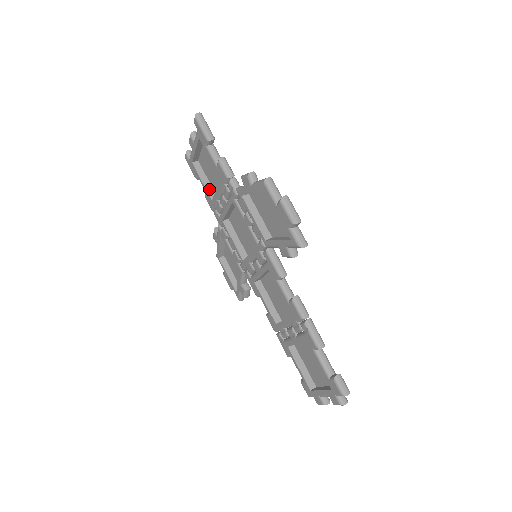
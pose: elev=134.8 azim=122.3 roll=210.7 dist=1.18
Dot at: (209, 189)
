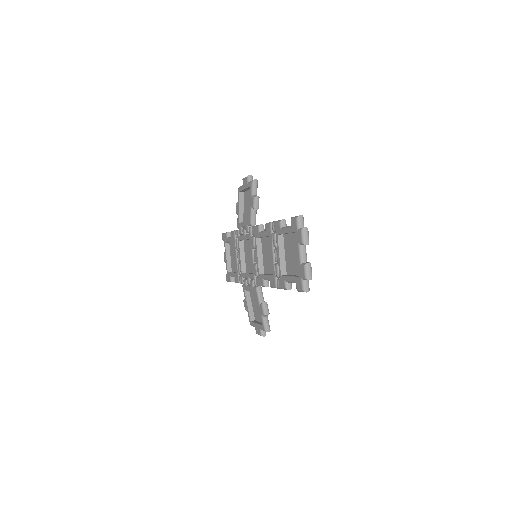
Dot at: occluded
